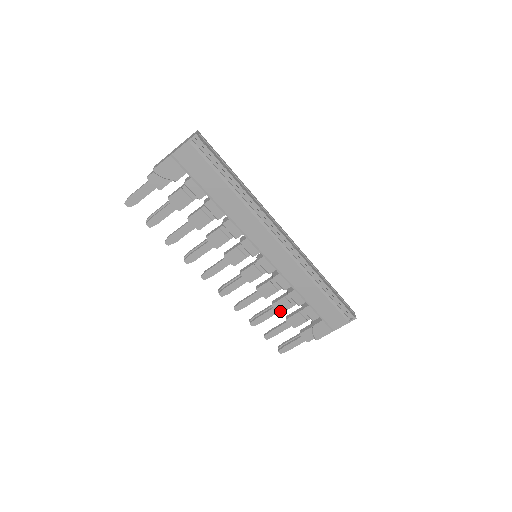
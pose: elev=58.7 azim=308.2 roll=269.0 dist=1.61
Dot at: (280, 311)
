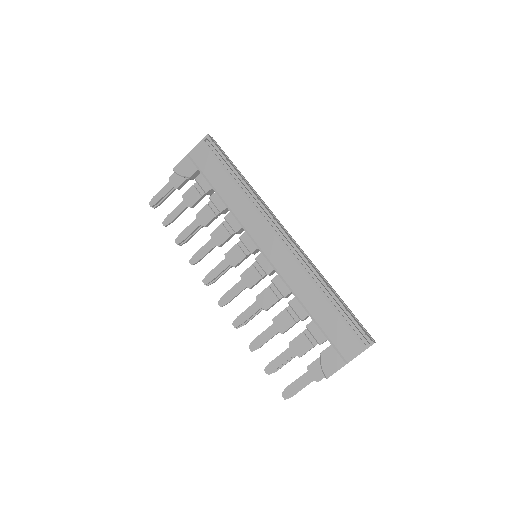
Dot at: (281, 330)
